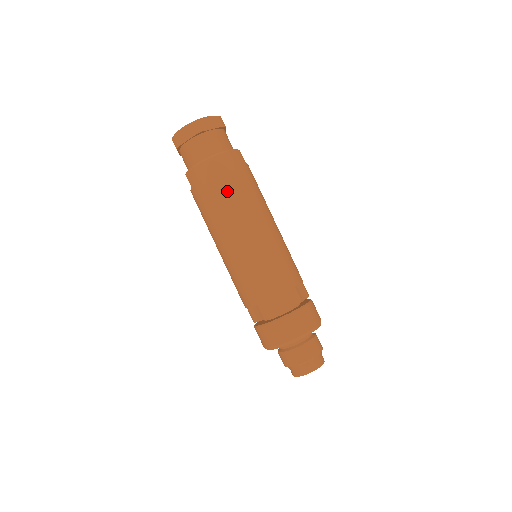
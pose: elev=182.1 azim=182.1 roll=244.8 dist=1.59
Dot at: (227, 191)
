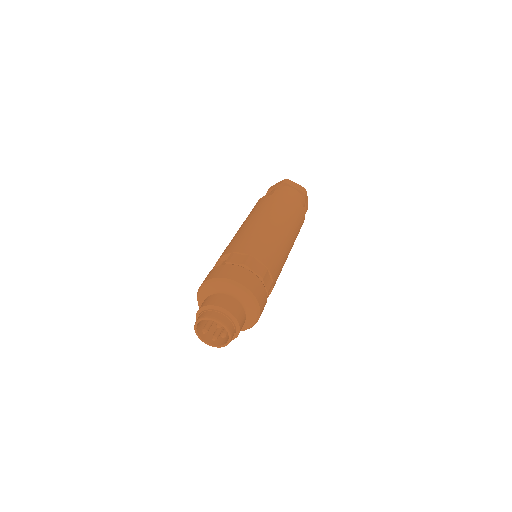
Dot at: (294, 215)
